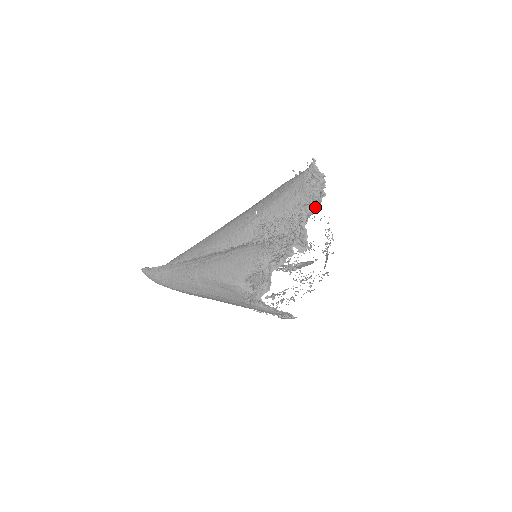
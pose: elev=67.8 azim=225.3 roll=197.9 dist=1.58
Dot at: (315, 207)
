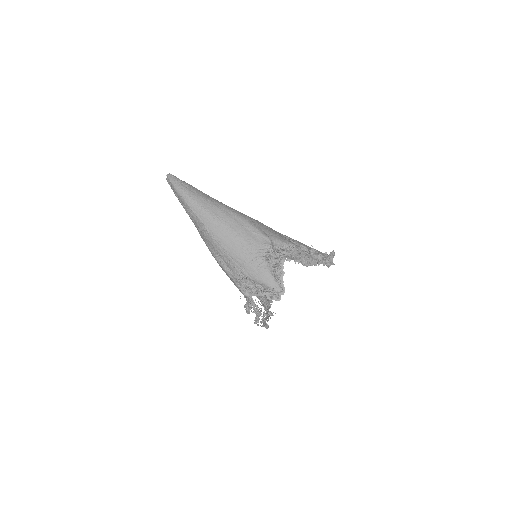
Dot at: occluded
